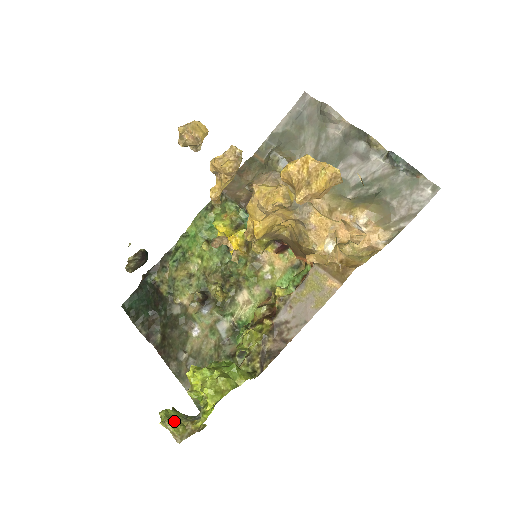
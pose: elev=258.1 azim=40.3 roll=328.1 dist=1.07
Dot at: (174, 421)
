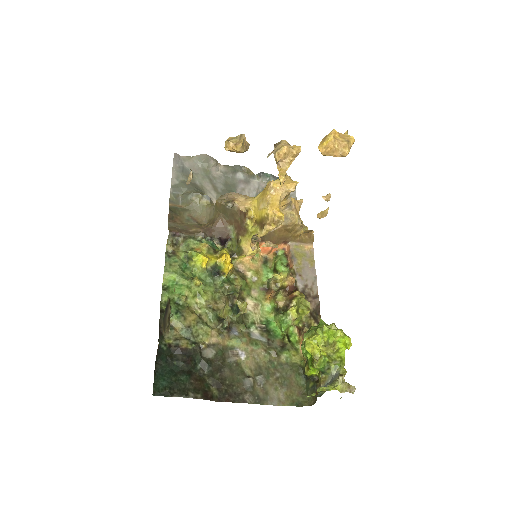
Dot at: occluded
